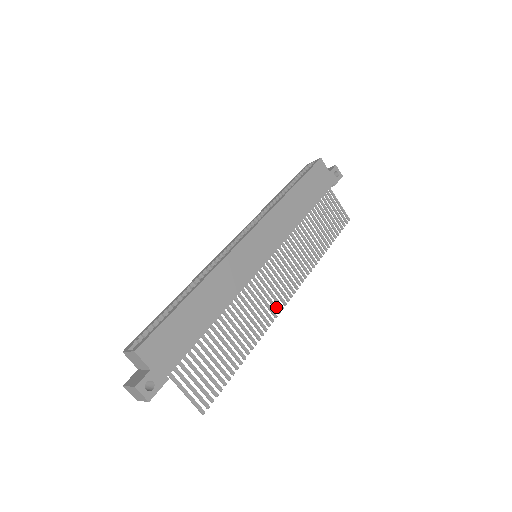
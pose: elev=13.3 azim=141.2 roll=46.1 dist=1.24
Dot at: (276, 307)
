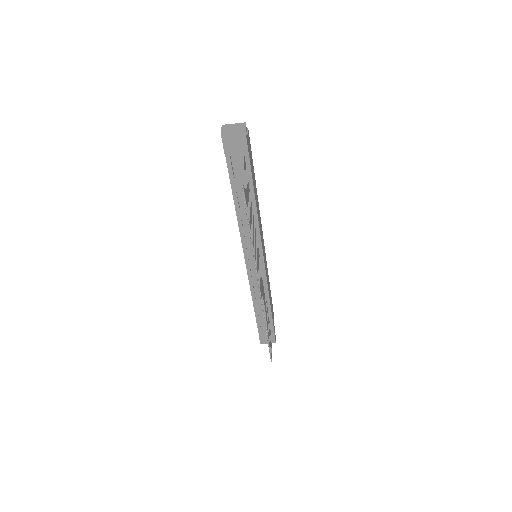
Dot at: occluded
